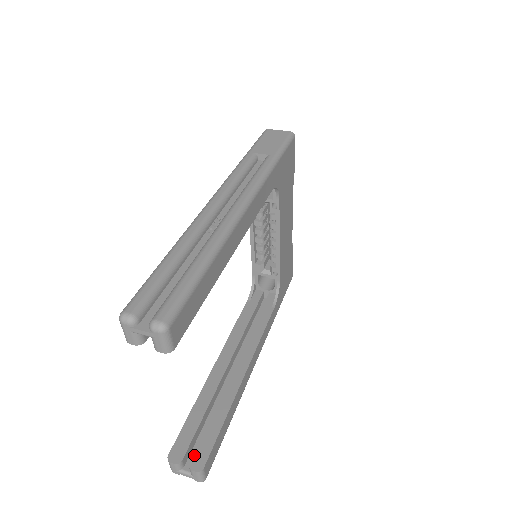
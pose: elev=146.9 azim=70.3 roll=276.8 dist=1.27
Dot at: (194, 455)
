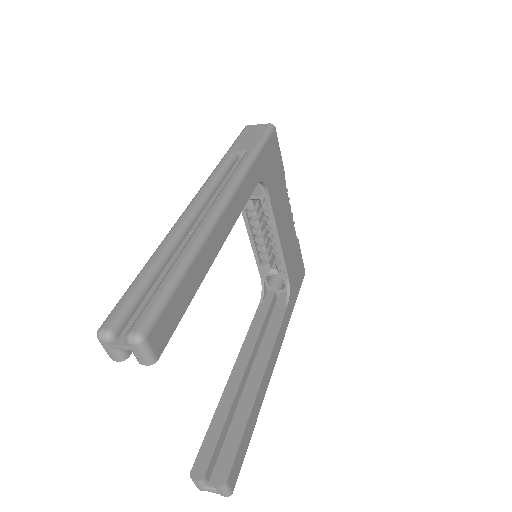
Dot at: (216, 469)
